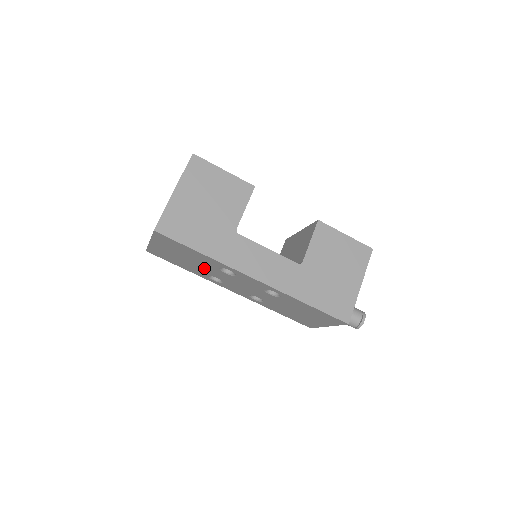
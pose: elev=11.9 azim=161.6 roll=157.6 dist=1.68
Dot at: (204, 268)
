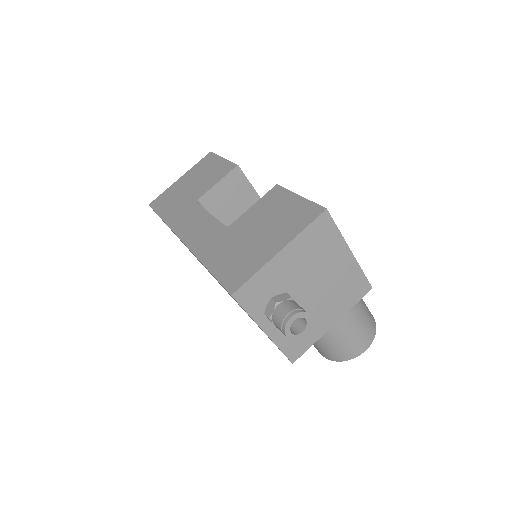
Dot at: occluded
